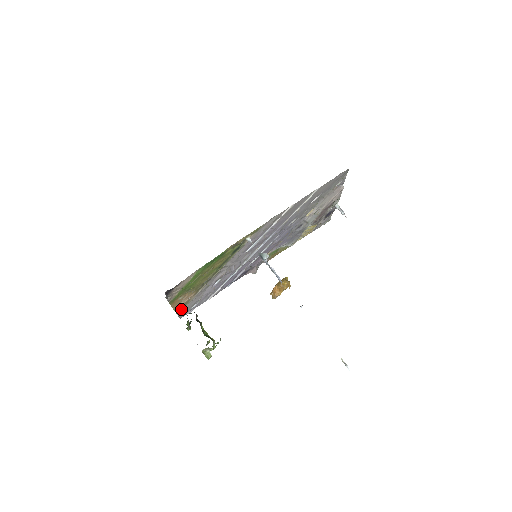
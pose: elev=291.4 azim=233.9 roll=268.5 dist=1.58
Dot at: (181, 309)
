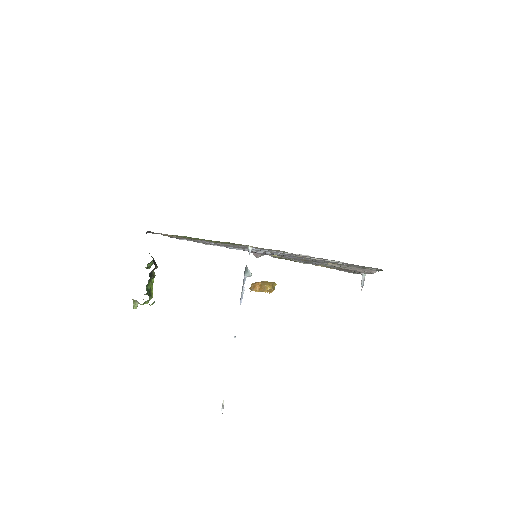
Dot at: occluded
